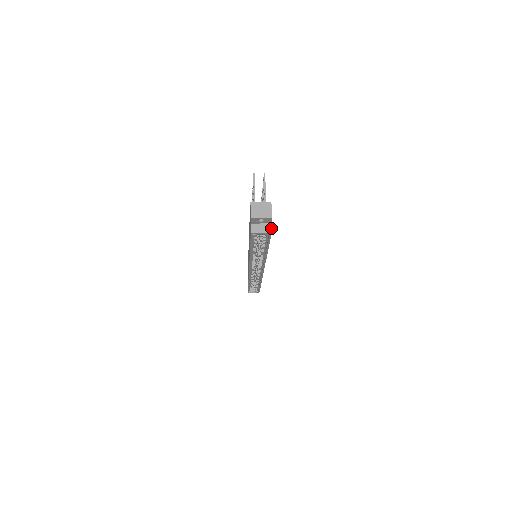
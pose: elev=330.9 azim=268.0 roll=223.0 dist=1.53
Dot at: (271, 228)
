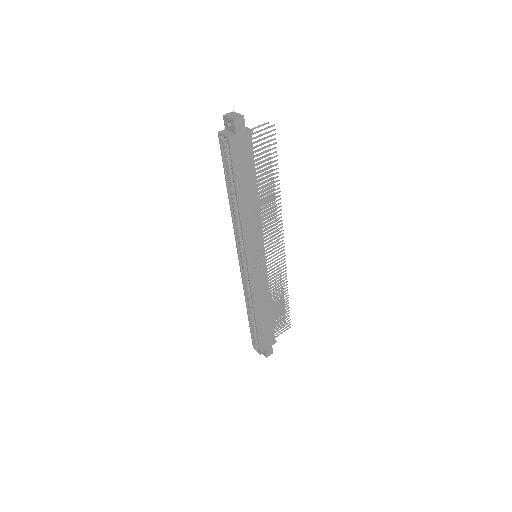
Dot at: (232, 135)
